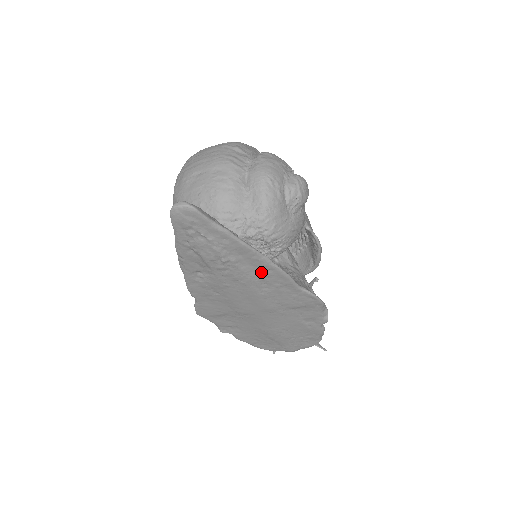
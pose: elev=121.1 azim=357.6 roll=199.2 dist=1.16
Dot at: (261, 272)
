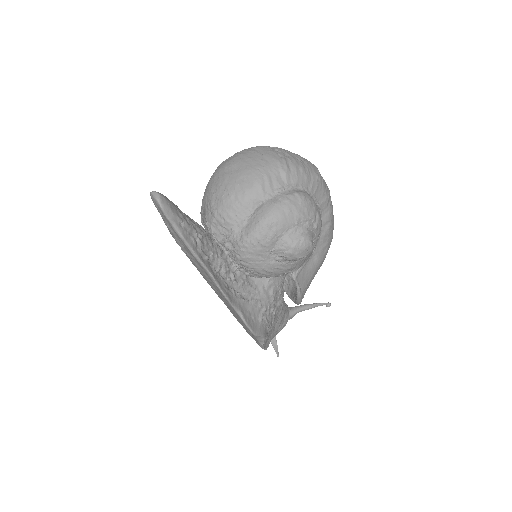
Dot at: occluded
